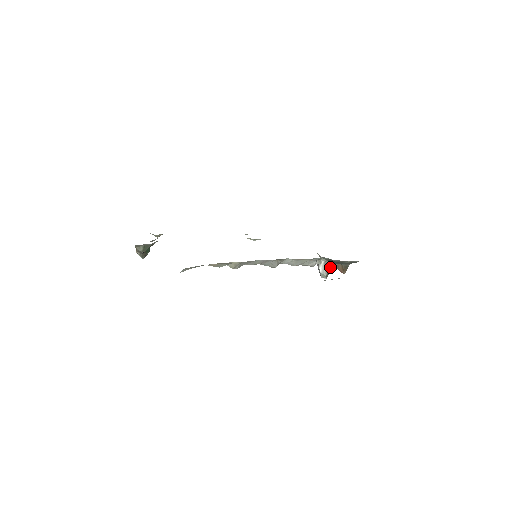
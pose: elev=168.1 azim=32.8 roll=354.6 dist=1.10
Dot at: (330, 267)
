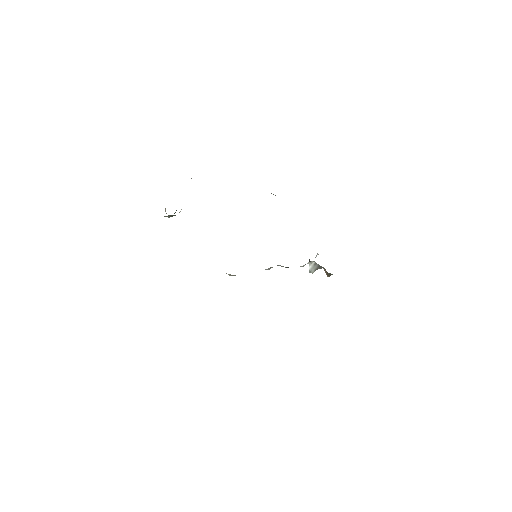
Dot at: (318, 267)
